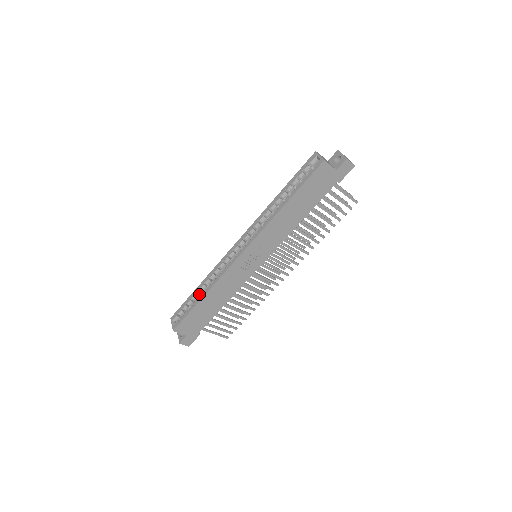
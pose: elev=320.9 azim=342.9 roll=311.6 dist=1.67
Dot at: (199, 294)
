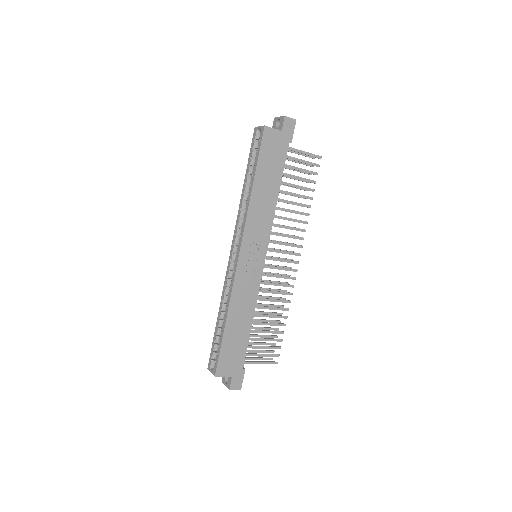
Dot at: occluded
